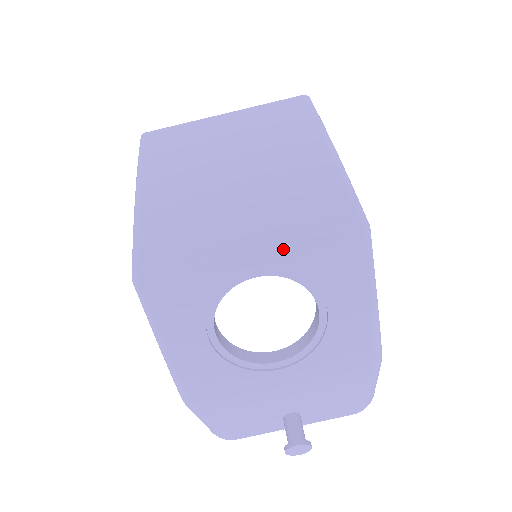
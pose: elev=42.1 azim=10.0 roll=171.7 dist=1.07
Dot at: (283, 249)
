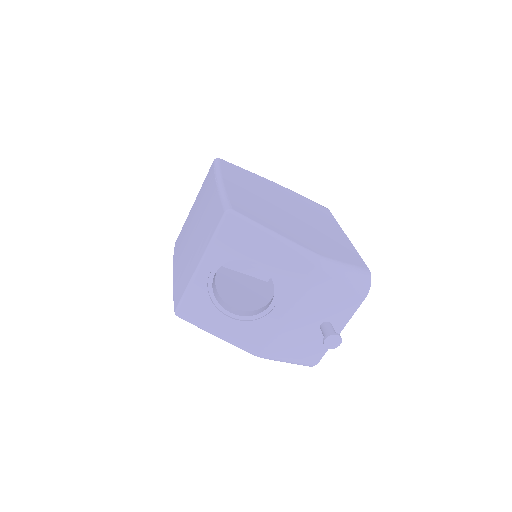
Dot at: (210, 253)
